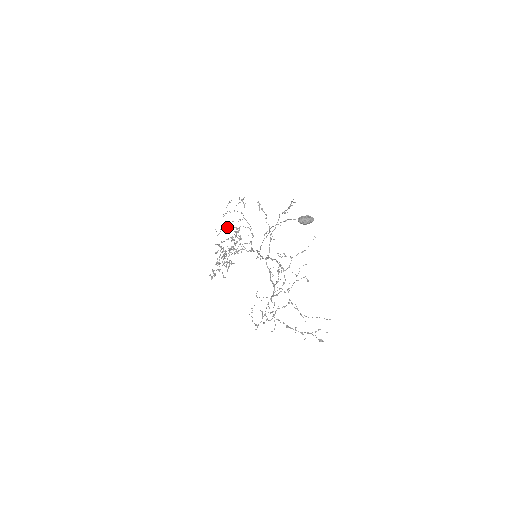
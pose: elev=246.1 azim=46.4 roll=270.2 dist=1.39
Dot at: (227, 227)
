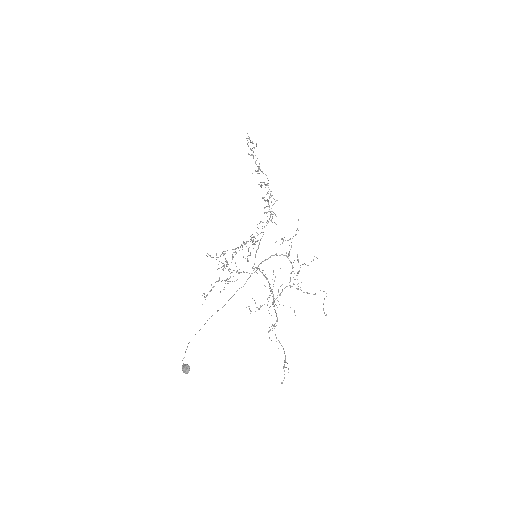
Dot at: occluded
